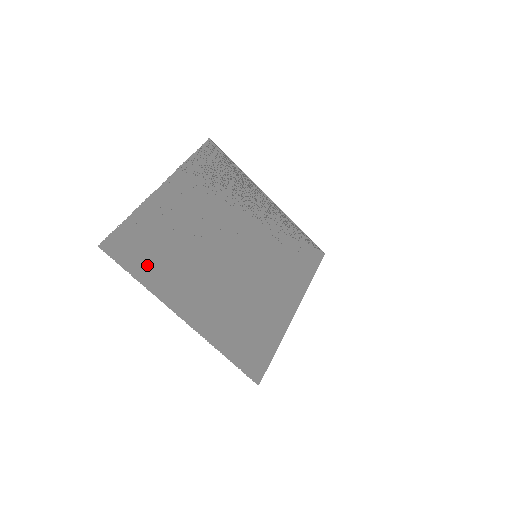
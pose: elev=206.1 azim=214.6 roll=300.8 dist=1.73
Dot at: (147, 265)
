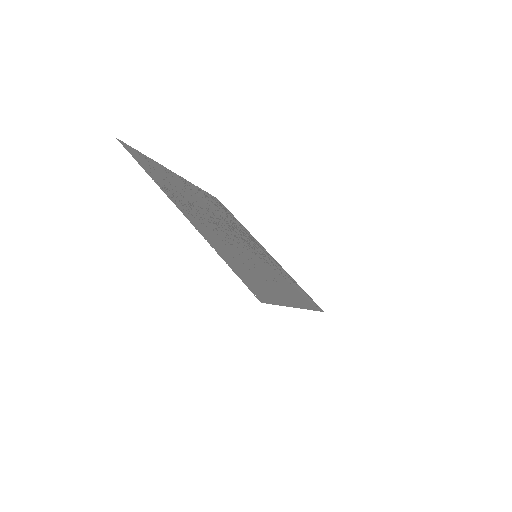
Dot at: (155, 174)
